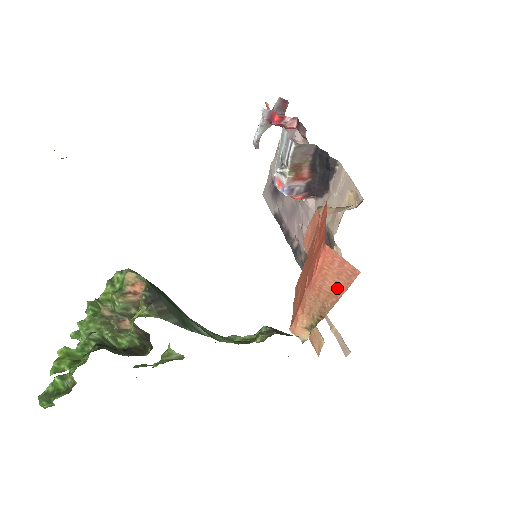
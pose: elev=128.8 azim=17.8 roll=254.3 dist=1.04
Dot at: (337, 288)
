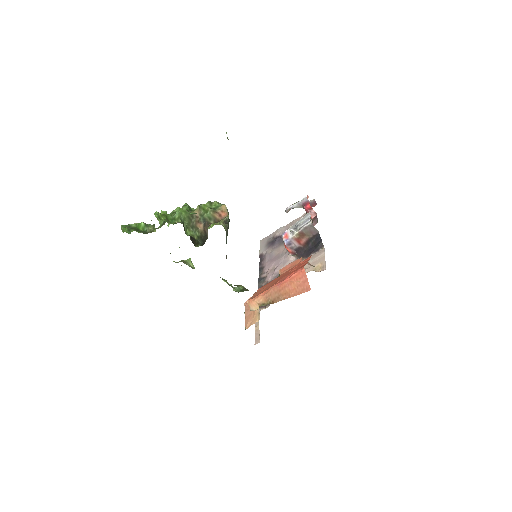
Dot at: (293, 292)
